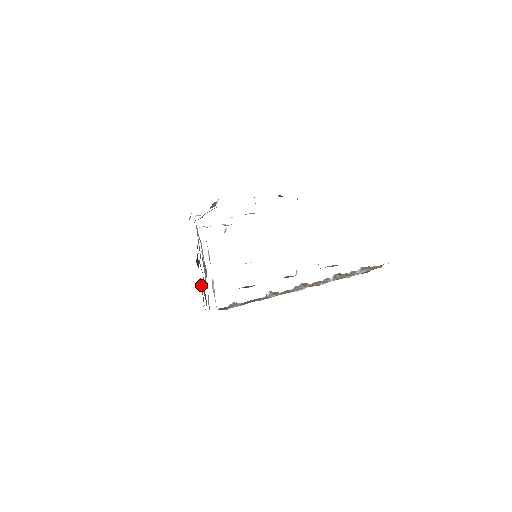
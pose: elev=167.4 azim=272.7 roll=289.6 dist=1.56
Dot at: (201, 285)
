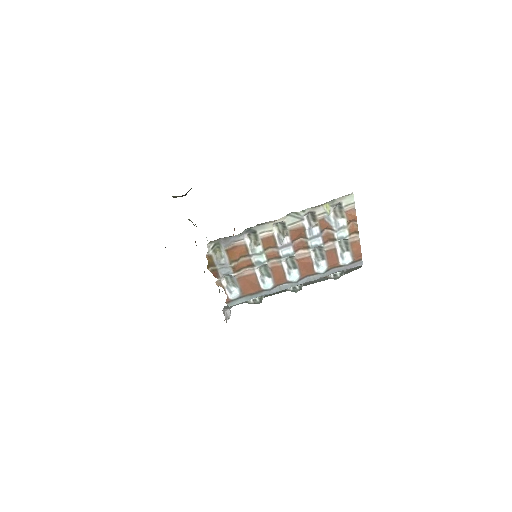
Dot at: occluded
